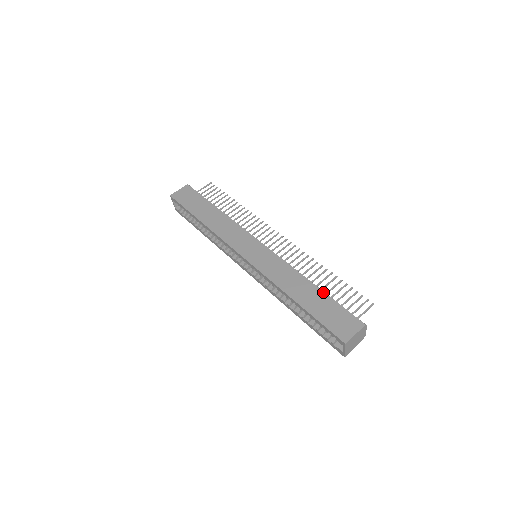
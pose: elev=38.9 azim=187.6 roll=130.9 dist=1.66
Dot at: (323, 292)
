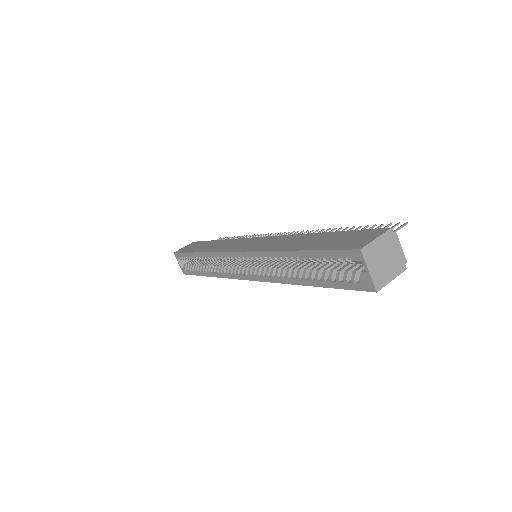
Dot at: (330, 232)
